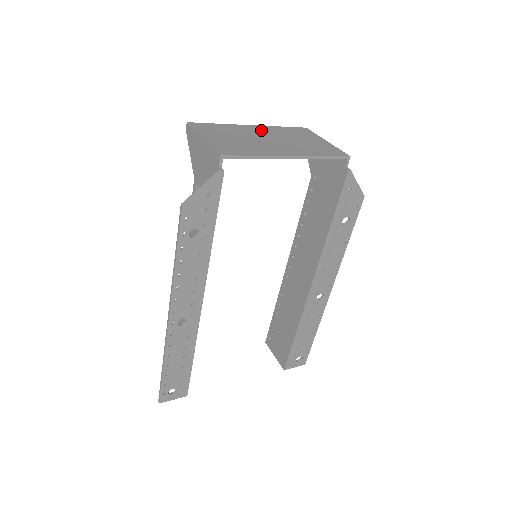
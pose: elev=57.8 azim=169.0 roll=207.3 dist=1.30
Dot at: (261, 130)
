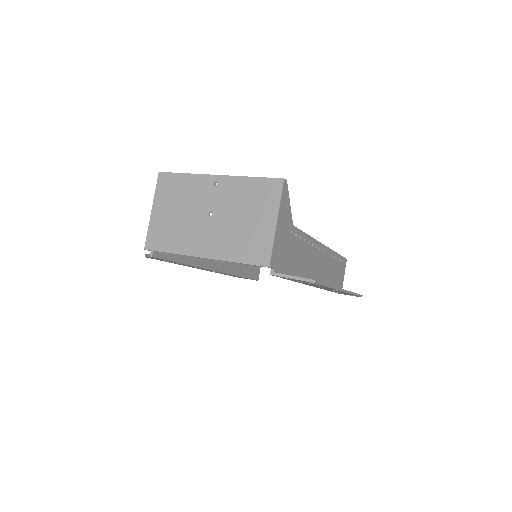
Dot at: (218, 190)
